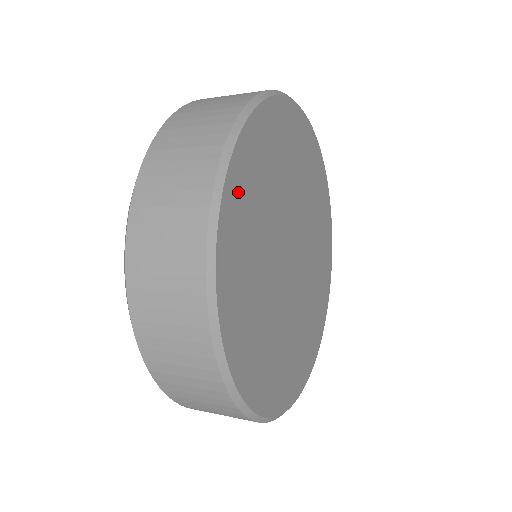
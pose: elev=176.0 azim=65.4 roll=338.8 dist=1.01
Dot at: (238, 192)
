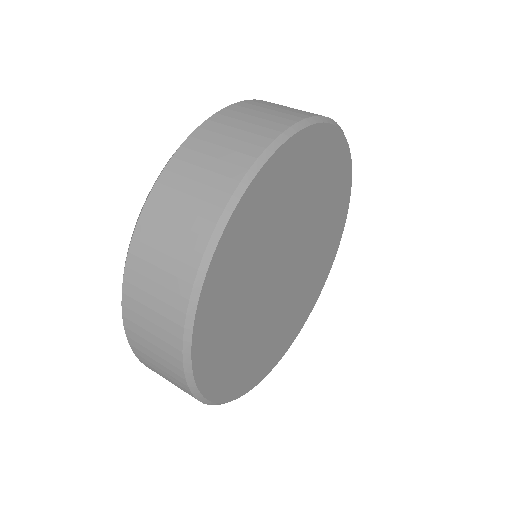
Dot at: (236, 236)
